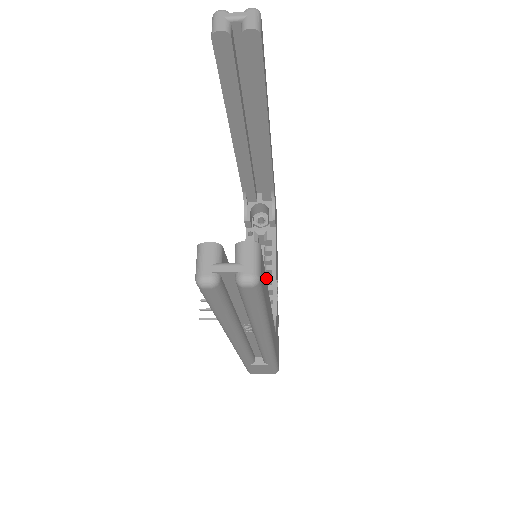
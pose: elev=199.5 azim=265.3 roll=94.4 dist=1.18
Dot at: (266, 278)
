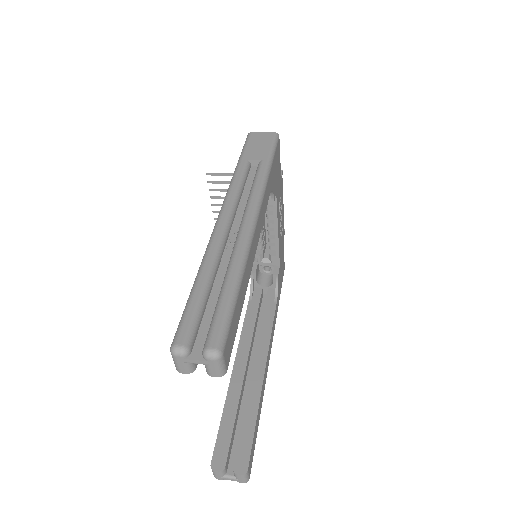
Dot at: (269, 234)
